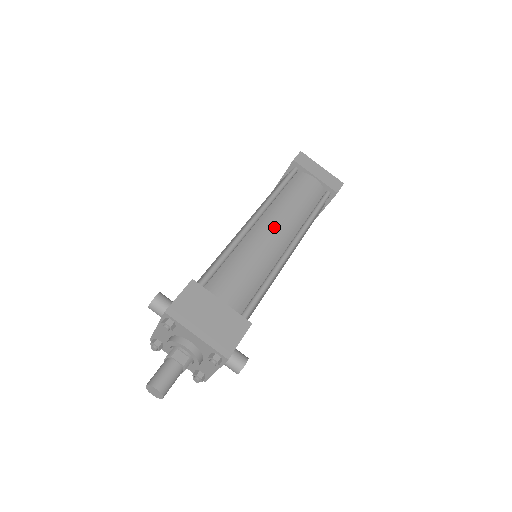
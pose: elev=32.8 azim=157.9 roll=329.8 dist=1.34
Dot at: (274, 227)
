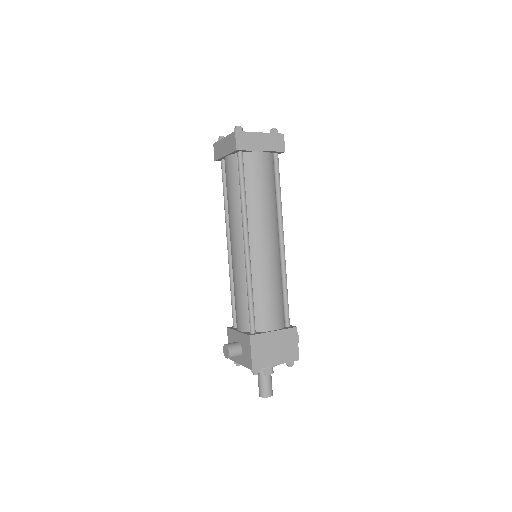
Dot at: (264, 239)
